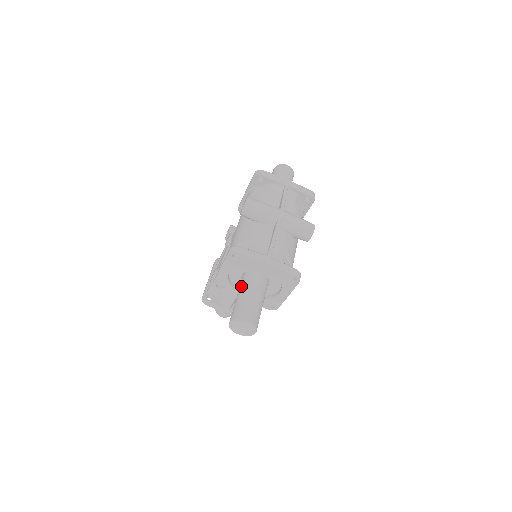
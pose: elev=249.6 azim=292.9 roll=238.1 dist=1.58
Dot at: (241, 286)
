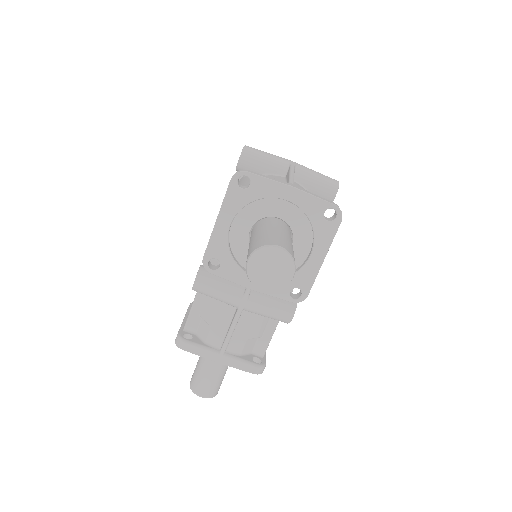
Dot at: (254, 232)
